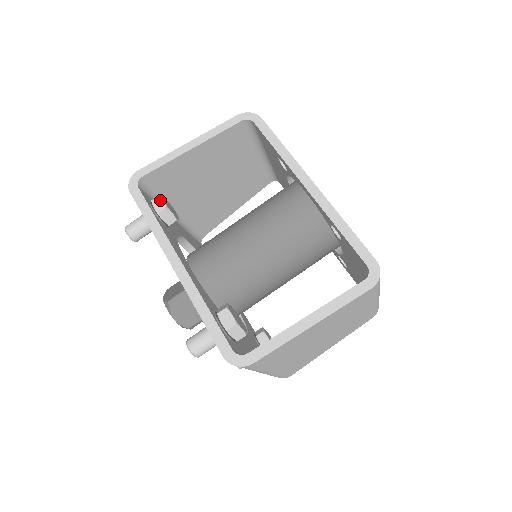
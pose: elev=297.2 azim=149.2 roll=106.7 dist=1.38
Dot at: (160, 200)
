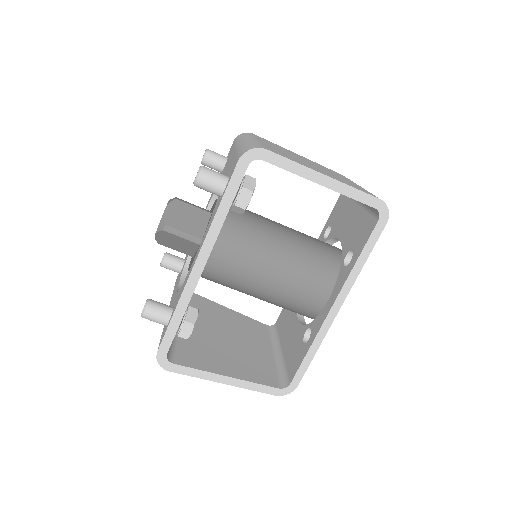
Dot at: (249, 197)
